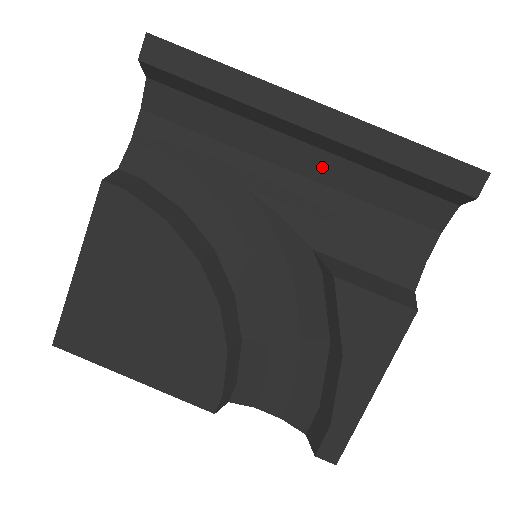
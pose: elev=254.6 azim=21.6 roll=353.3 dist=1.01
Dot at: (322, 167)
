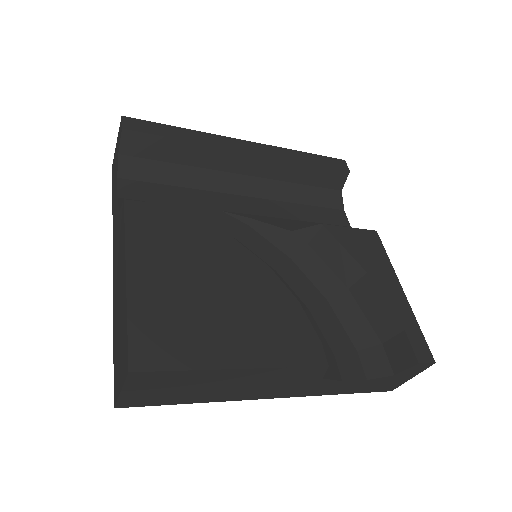
Dot at: (261, 188)
